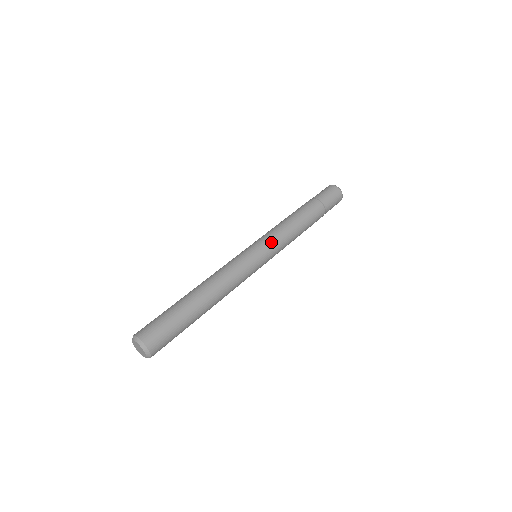
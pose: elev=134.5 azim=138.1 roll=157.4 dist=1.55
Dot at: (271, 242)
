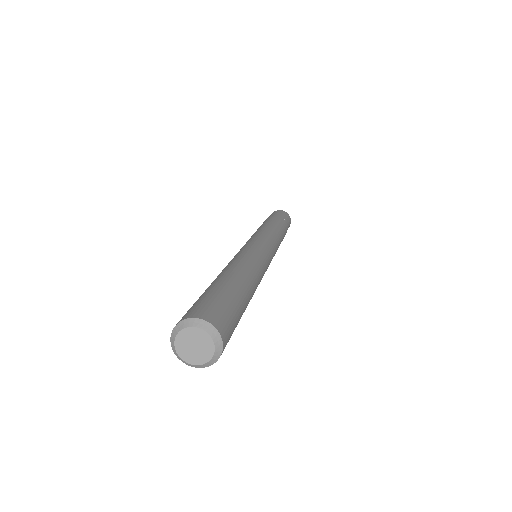
Dot at: (275, 250)
